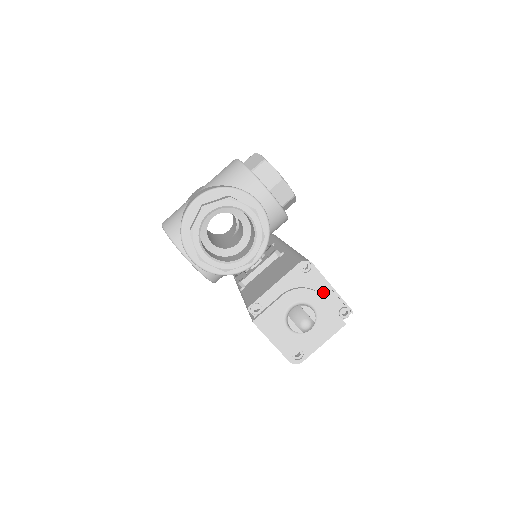
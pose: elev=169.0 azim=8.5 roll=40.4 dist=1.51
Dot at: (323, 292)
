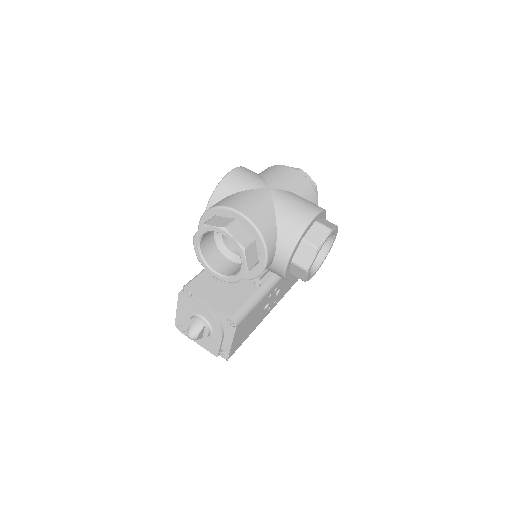
Dot at: (227, 337)
